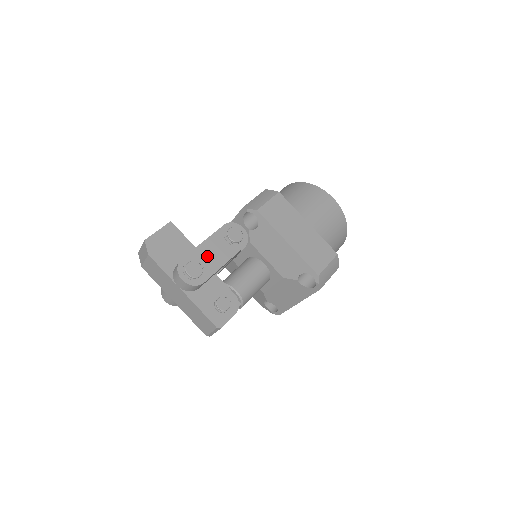
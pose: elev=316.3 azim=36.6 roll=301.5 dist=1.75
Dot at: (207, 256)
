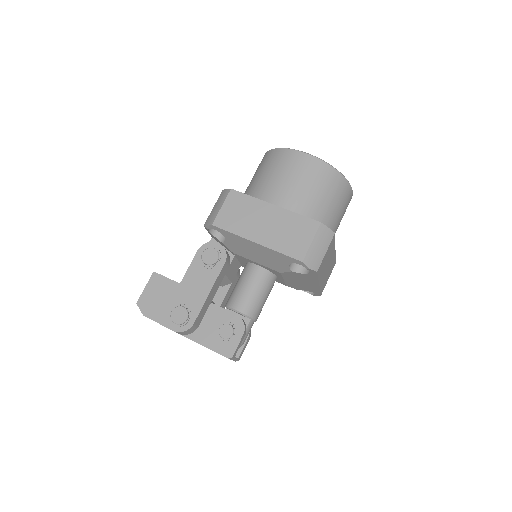
Dot at: (189, 294)
